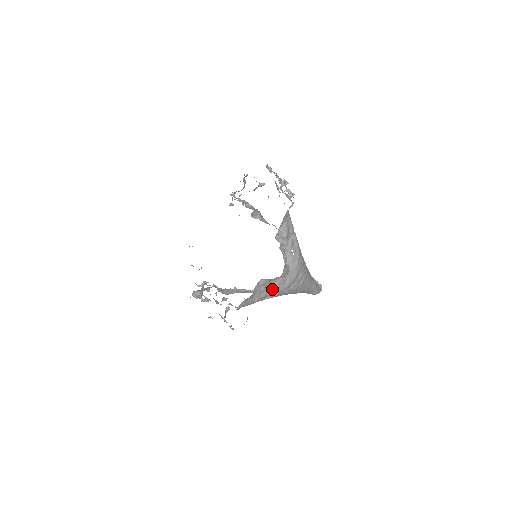
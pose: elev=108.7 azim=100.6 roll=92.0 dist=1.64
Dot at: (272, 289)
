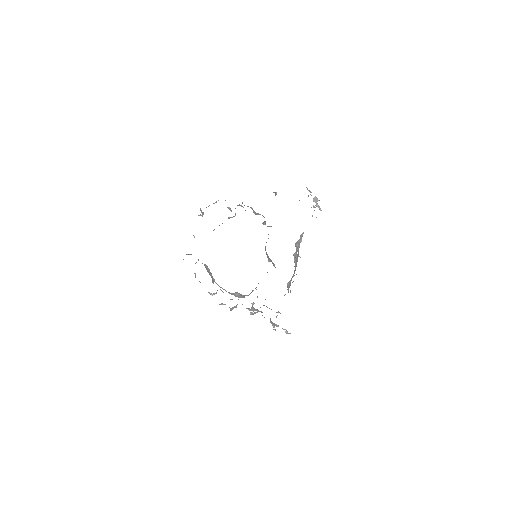
Dot at: (289, 287)
